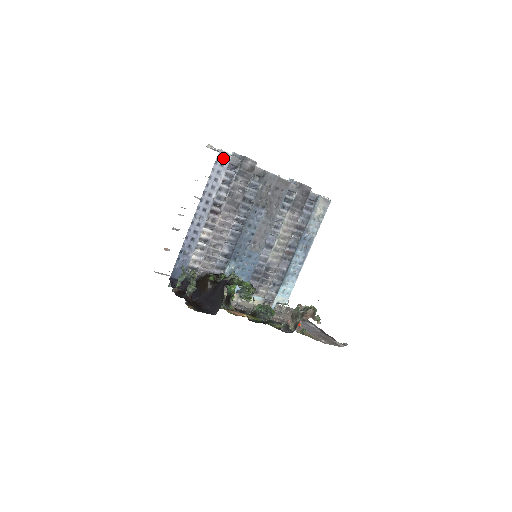
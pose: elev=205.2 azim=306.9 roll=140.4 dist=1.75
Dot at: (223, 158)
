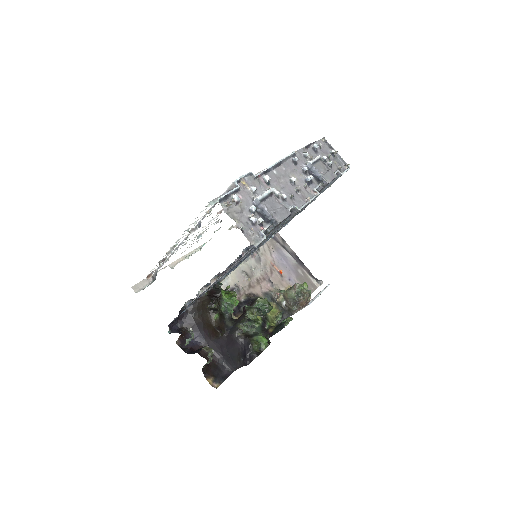
Dot at: (255, 247)
